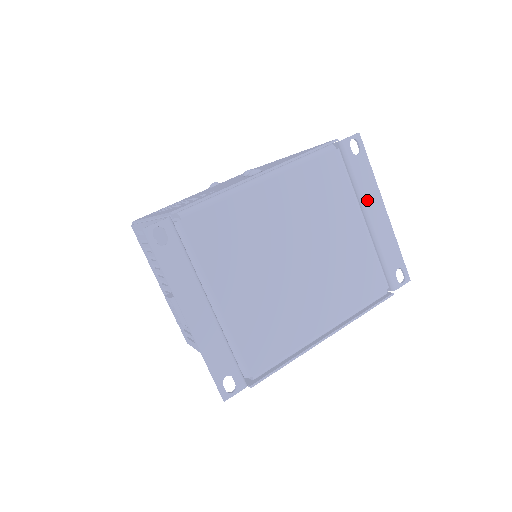
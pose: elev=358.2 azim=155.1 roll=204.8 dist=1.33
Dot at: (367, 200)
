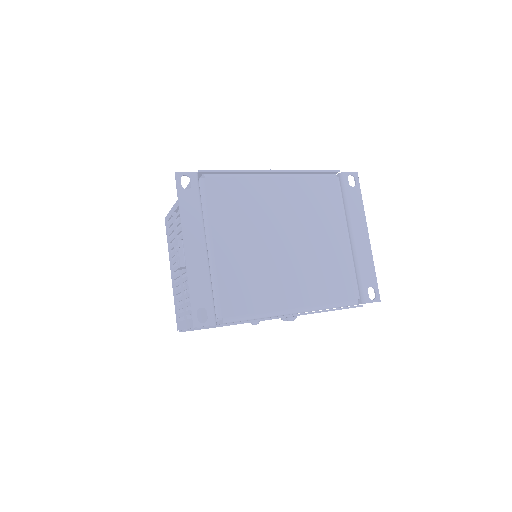
Dot at: (354, 222)
